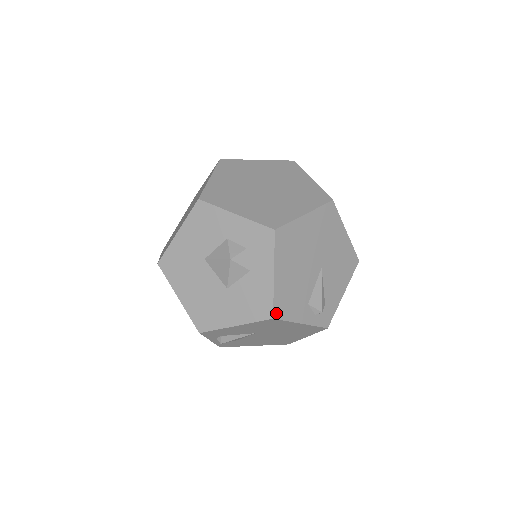
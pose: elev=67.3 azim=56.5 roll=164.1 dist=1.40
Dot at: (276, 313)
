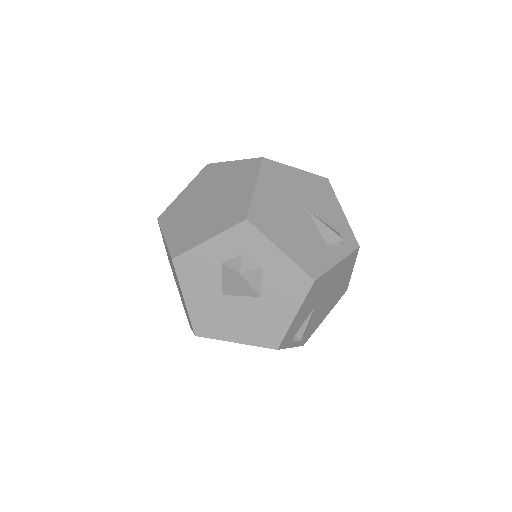
Dot at: (312, 275)
